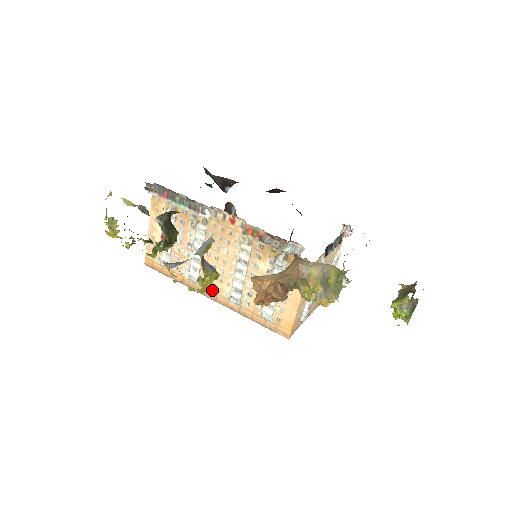
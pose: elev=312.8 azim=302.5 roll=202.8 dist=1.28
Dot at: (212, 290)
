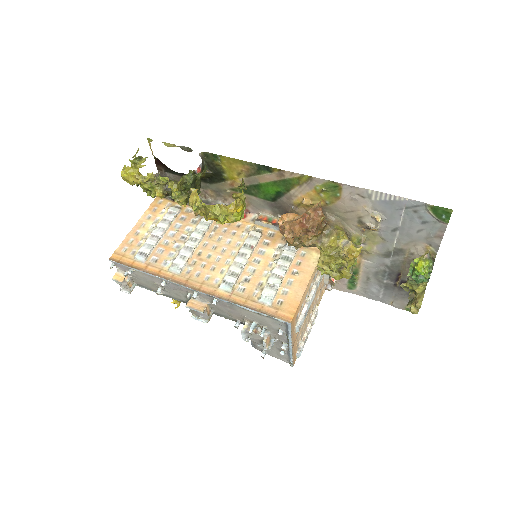
Dot at: (197, 279)
